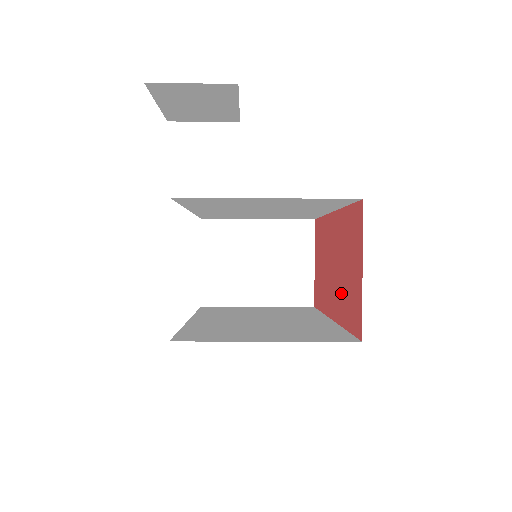
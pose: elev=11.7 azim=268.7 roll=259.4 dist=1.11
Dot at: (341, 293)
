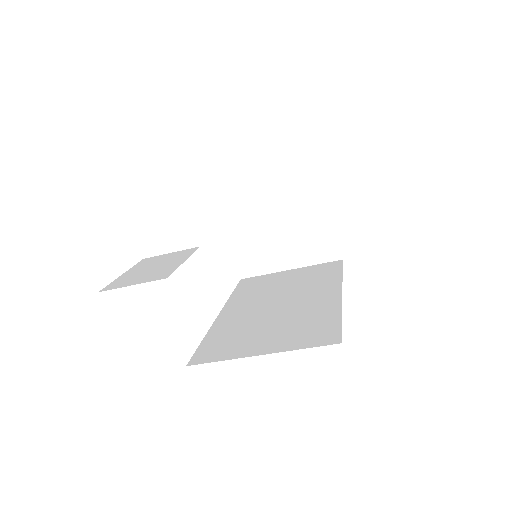
Dot at: occluded
